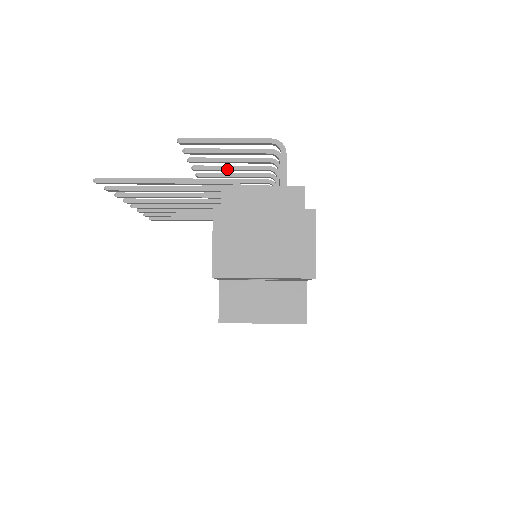
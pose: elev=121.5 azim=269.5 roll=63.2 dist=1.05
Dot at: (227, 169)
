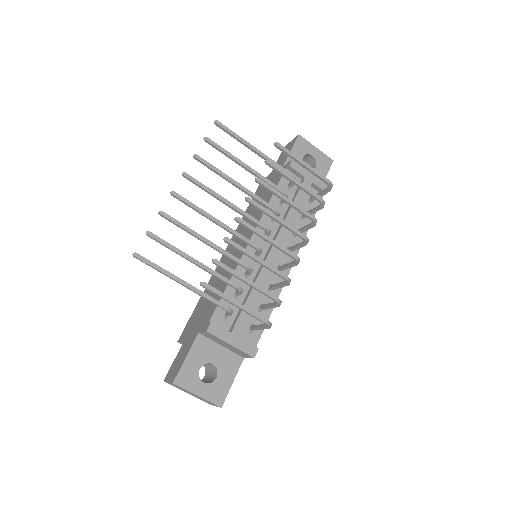
Dot at: occluded
